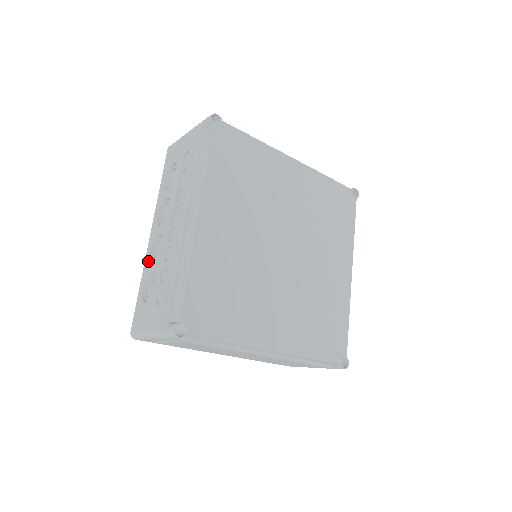
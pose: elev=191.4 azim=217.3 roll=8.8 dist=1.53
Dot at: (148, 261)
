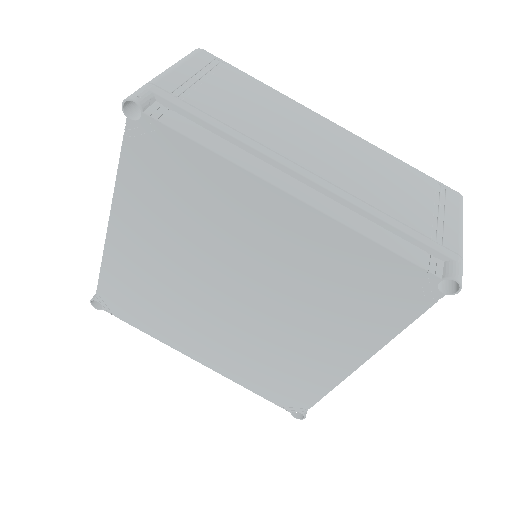
Dot at: occluded
